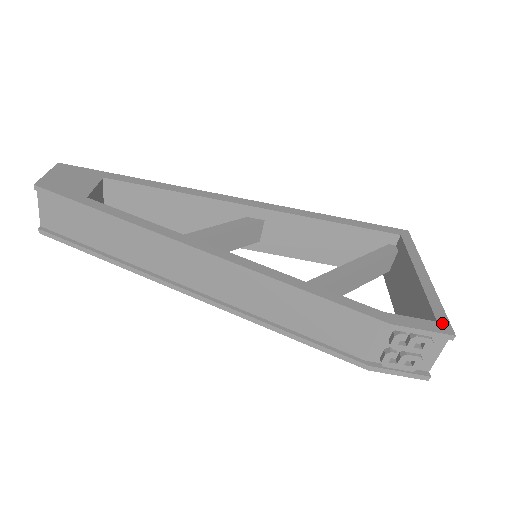
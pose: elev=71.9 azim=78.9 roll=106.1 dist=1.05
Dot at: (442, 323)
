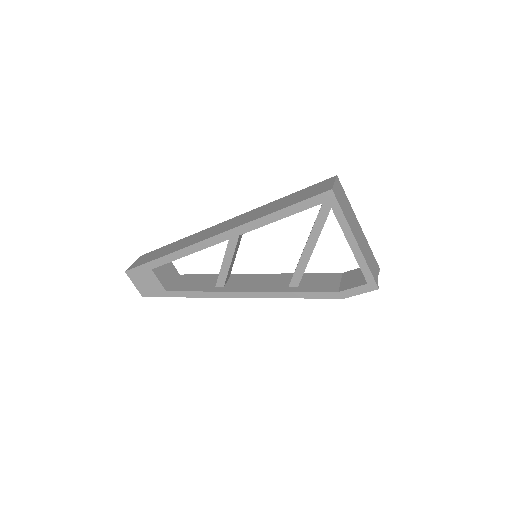
Dot at: (370, 284)
